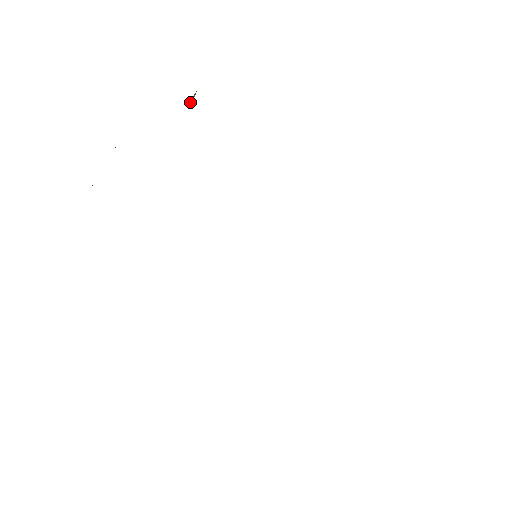
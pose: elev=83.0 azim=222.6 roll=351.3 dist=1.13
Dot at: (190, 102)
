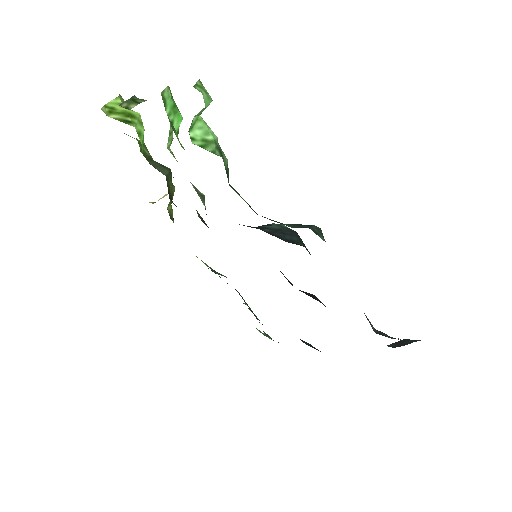
Dot at: (199, 112)
